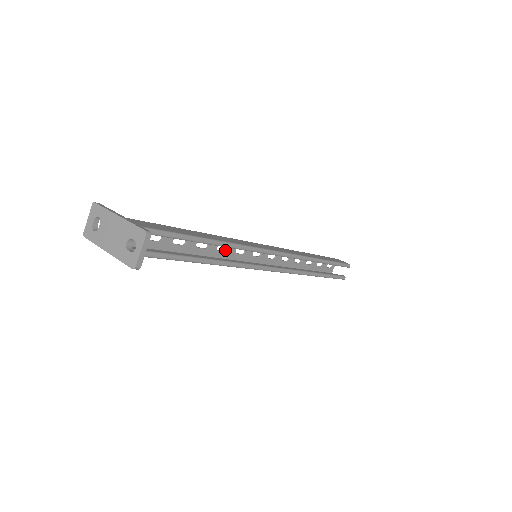
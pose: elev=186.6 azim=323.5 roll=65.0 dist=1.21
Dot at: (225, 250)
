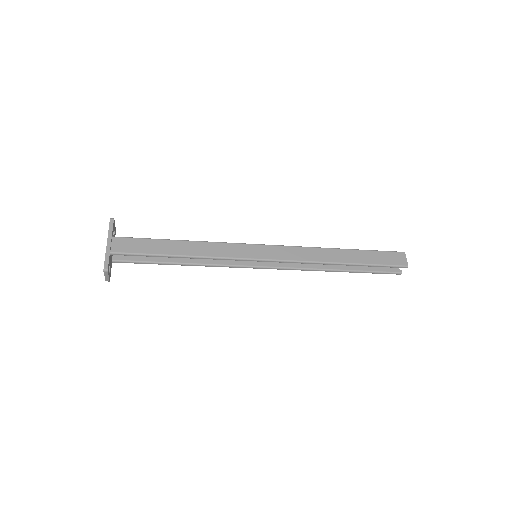
Dot at: occluded
